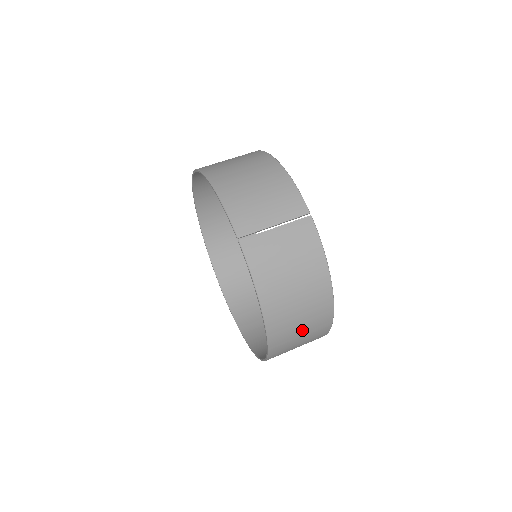
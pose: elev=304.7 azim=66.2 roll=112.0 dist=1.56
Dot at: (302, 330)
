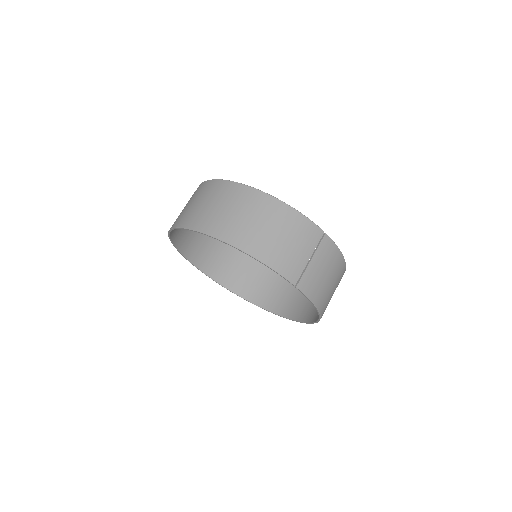
Dot at: occluded
